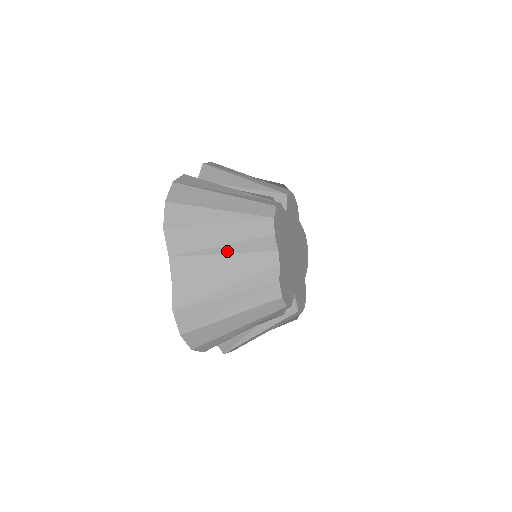
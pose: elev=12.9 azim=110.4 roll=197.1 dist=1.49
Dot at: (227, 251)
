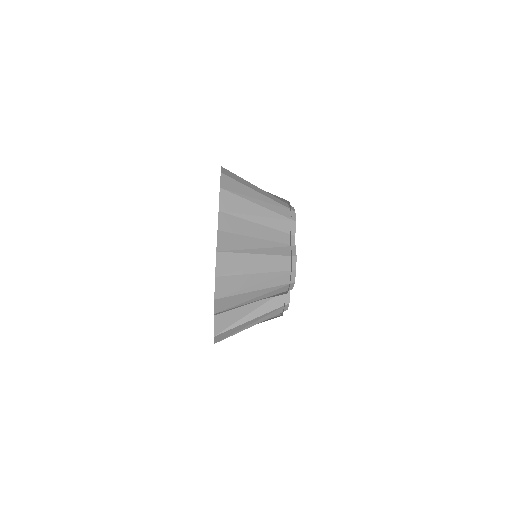
Dot at: (261, 222)
